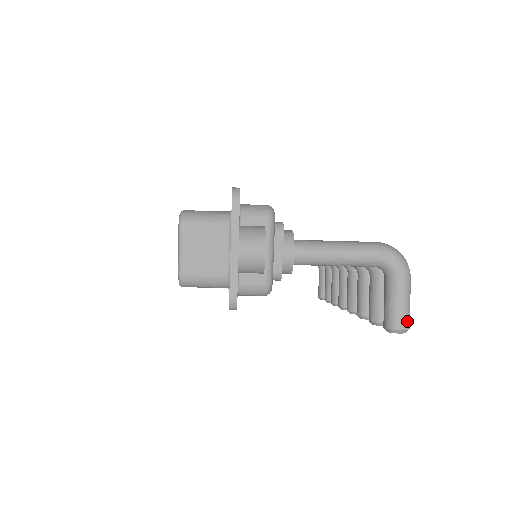
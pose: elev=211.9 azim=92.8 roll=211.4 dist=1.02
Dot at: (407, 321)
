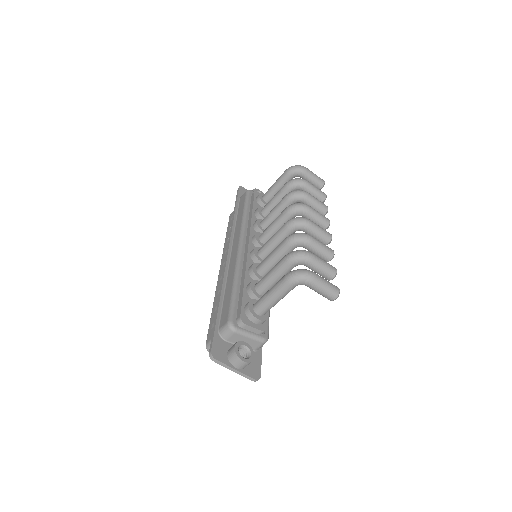
Dot at: (334, 294)
